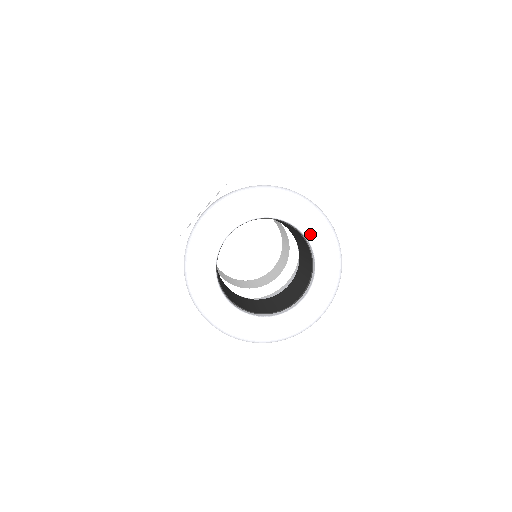
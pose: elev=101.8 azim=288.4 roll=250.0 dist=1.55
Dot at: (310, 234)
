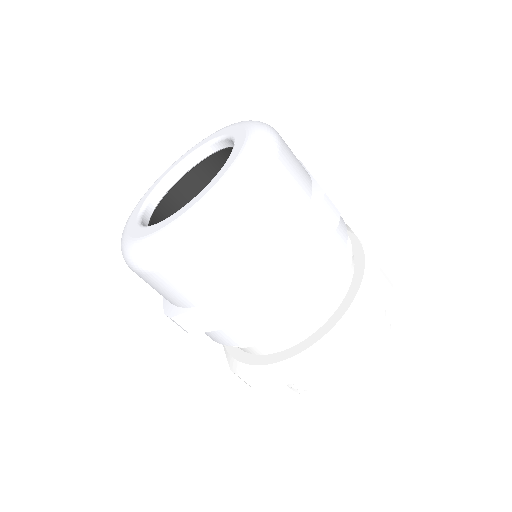
Dot at: (190, 152)
